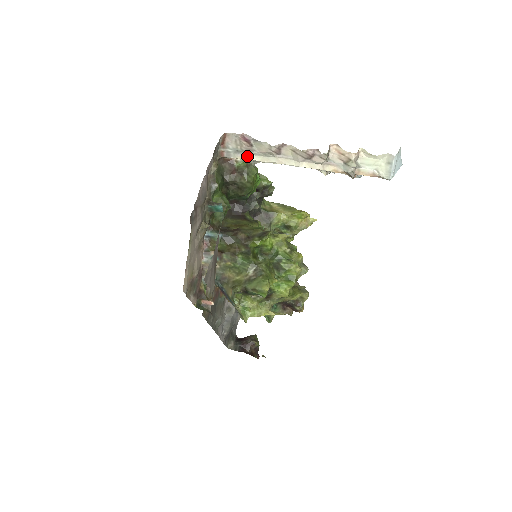
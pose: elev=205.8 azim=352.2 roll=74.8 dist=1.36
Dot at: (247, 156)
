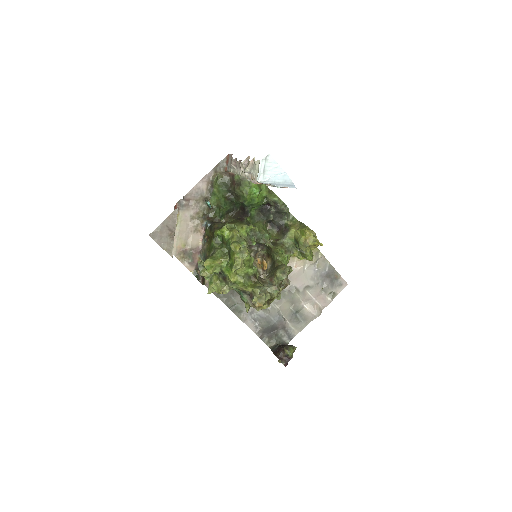
Dot at: (231, 170)
